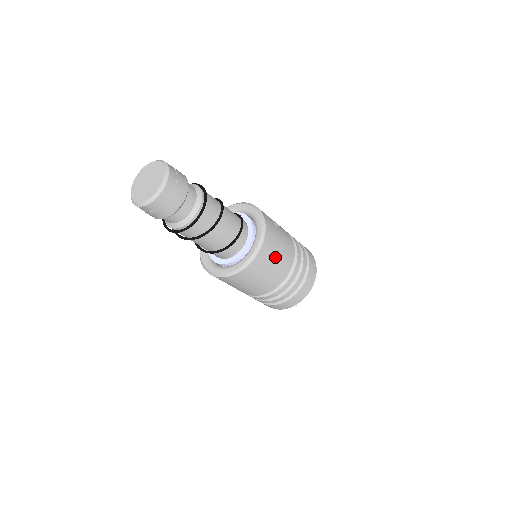
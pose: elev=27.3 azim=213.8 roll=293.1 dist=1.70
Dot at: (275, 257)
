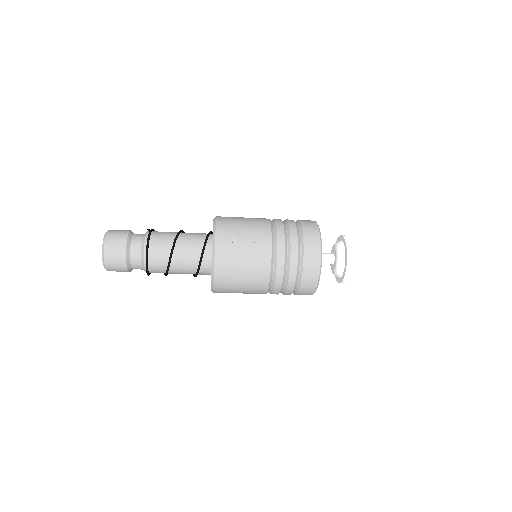
Dot at: (238, 285)
